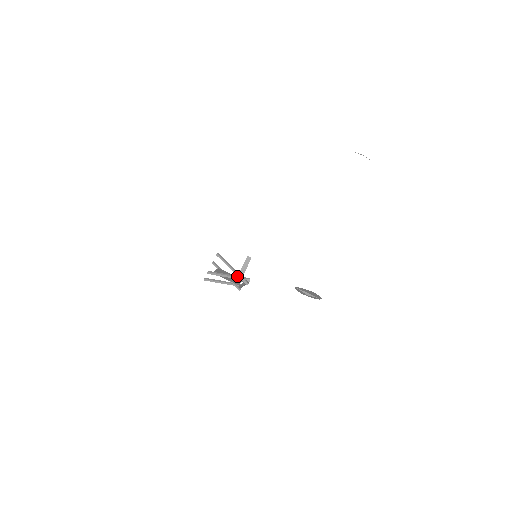
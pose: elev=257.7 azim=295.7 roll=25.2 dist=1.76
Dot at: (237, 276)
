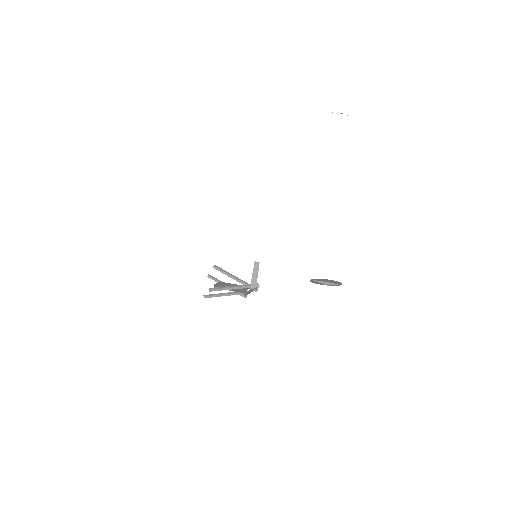
Dot at: occluded
